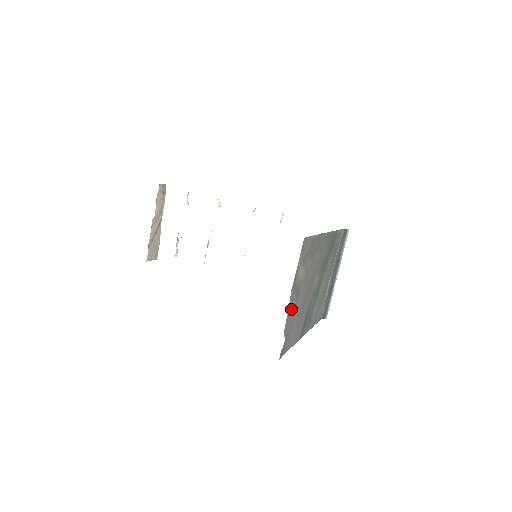
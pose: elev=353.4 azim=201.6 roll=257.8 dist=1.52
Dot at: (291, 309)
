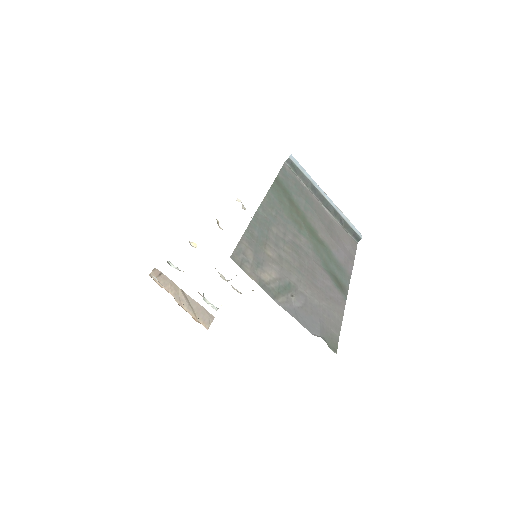
Dot at: (297, 308)
